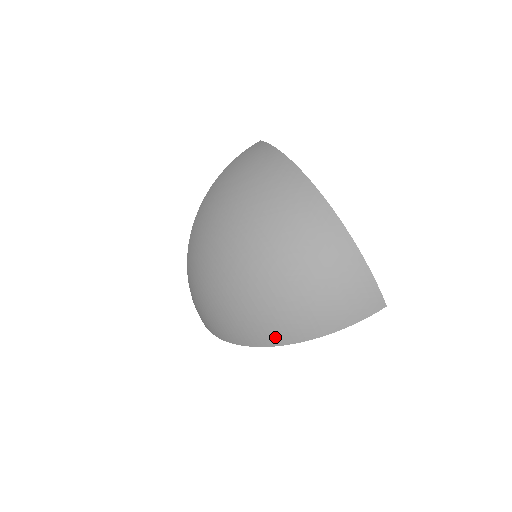
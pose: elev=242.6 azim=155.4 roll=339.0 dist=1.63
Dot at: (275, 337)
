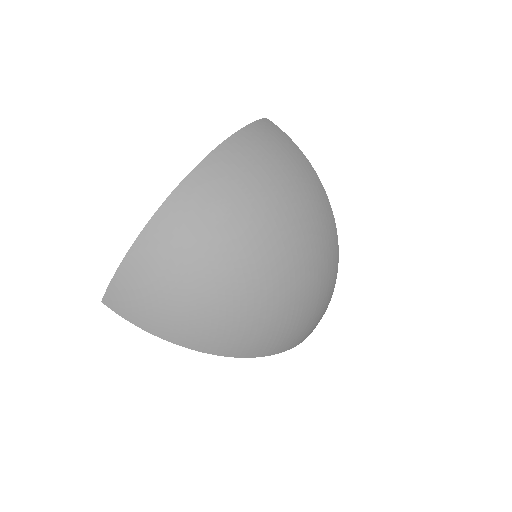
Dot at: (250, 349)
